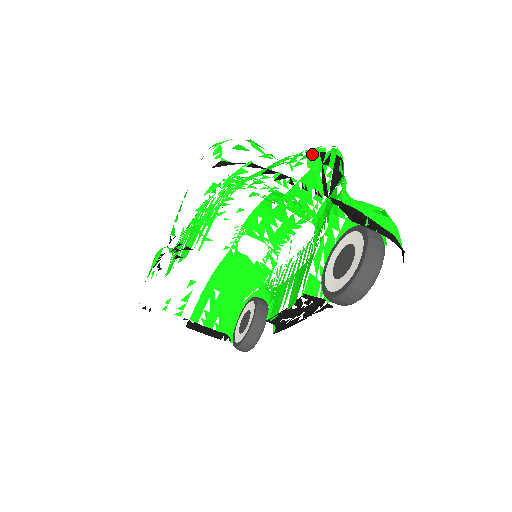
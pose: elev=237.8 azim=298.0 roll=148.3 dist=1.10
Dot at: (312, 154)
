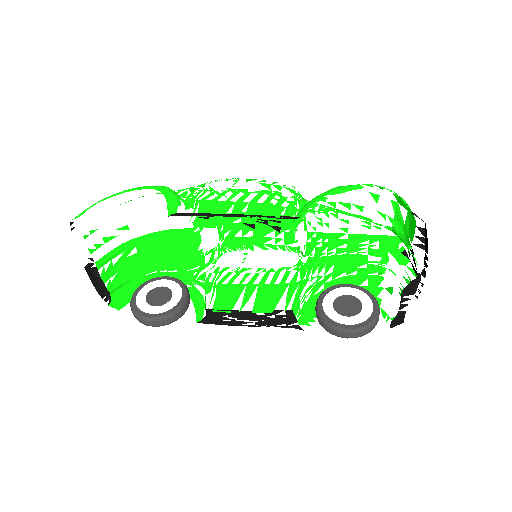
Dot at: occluded
